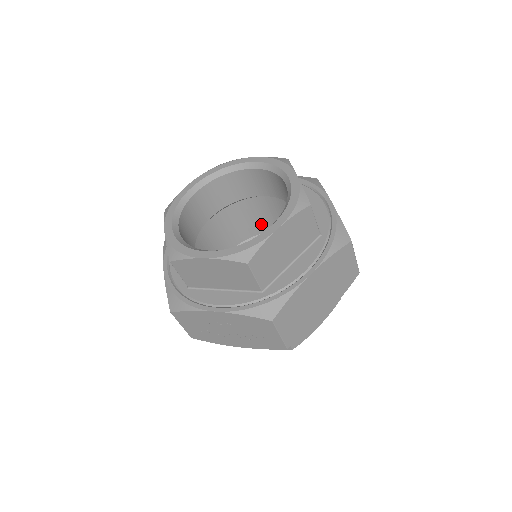
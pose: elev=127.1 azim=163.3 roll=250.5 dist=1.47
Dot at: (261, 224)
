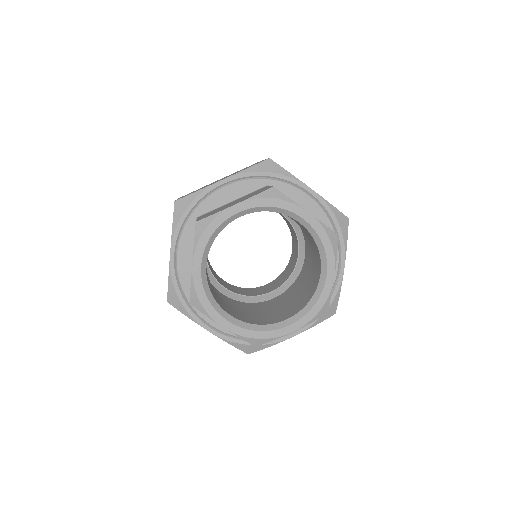
Dot at: occluded
